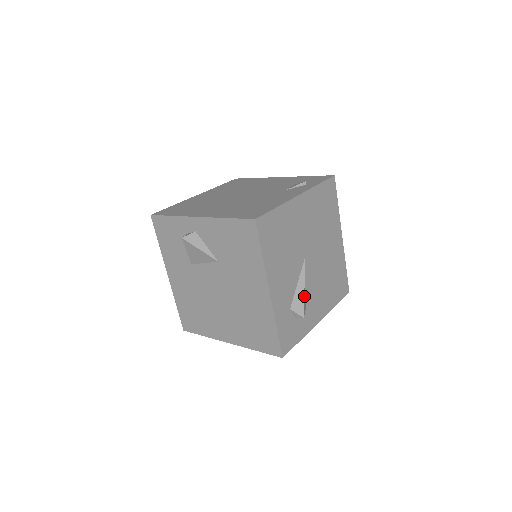
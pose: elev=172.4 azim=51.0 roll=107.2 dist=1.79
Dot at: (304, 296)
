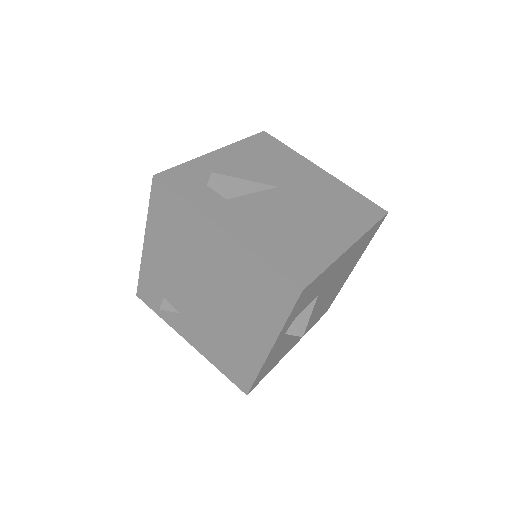
Dot at: (237, 180)
